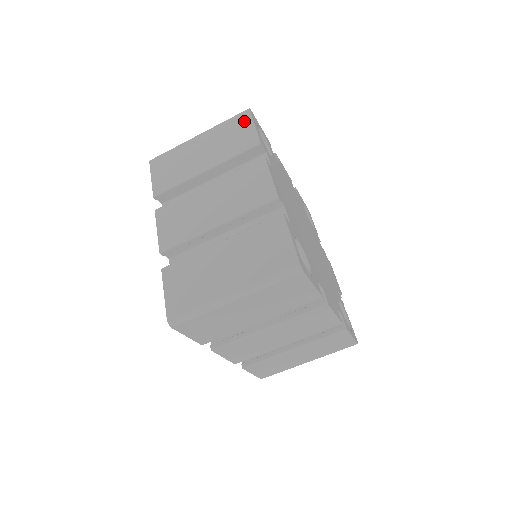
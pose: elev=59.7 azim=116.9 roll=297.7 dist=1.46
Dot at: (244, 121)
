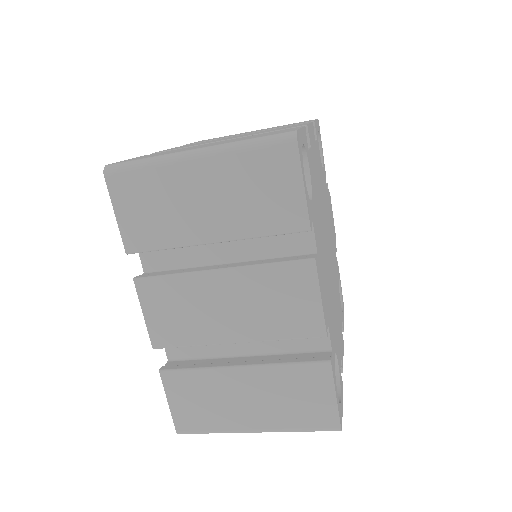
Dot at: (285, 167)
